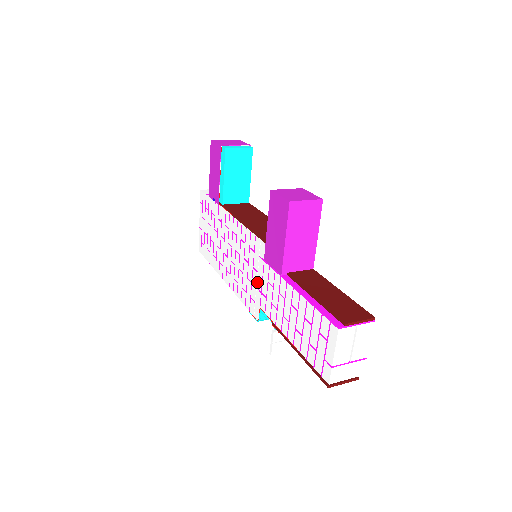
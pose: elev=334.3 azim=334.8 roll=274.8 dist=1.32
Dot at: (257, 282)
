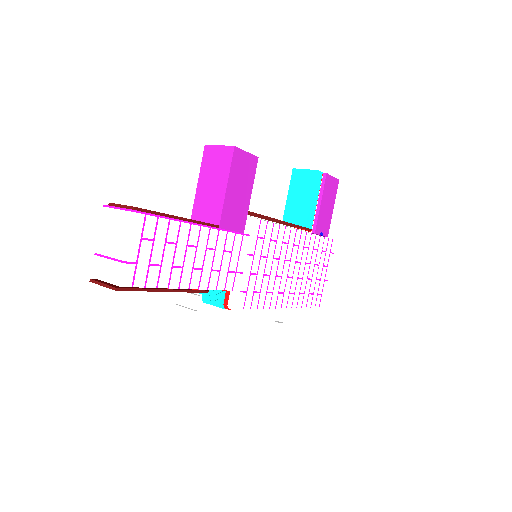
Dot at: occluded
